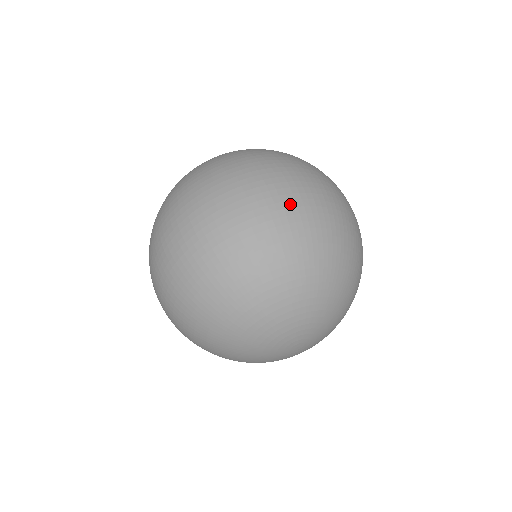
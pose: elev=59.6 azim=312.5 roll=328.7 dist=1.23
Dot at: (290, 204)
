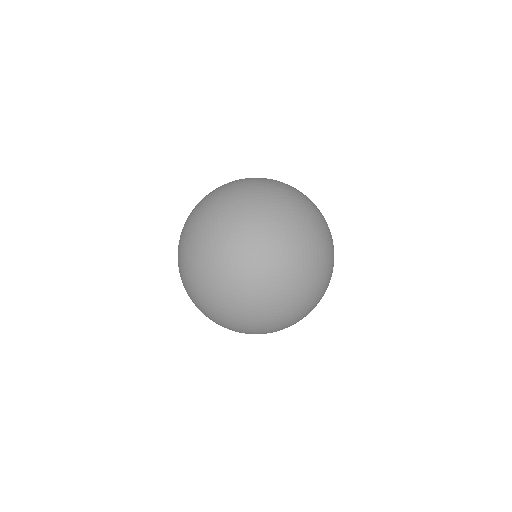
Dot at: (199, 276)
